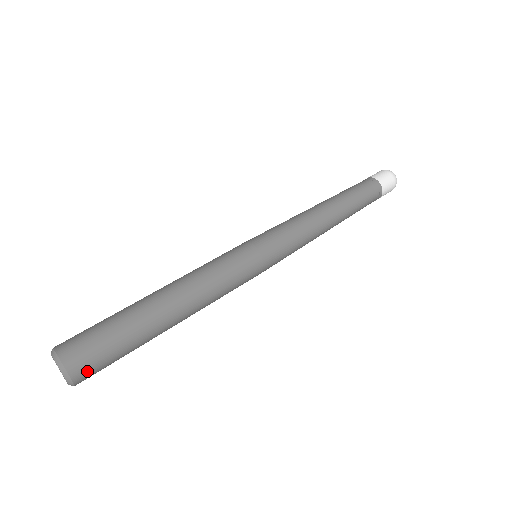
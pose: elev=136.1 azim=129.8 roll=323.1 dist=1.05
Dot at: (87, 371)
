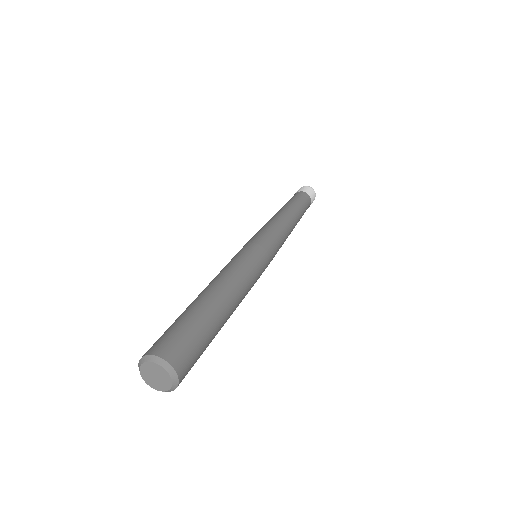
Dot at: (187, 370)
